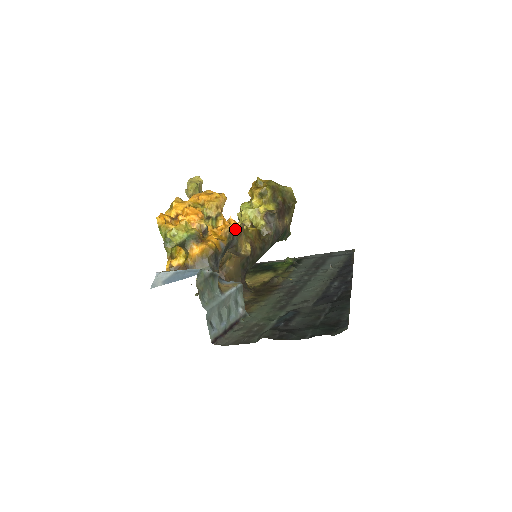
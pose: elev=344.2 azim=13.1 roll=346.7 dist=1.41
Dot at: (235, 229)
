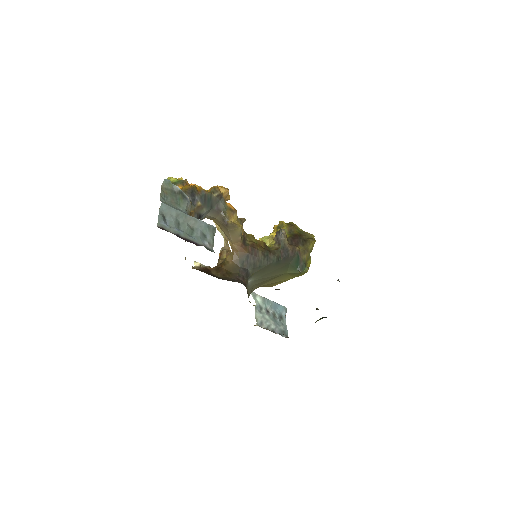
Dot at: (222, 194)
